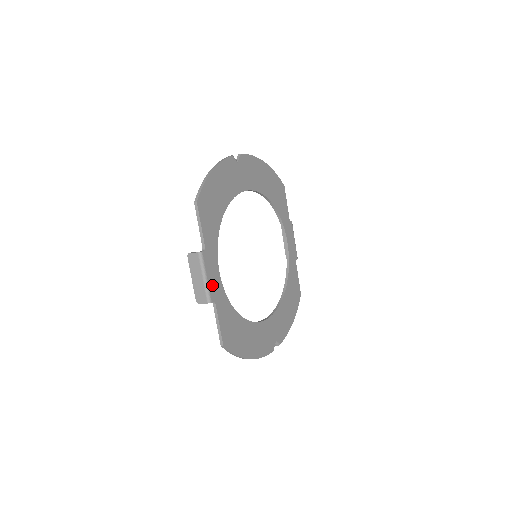
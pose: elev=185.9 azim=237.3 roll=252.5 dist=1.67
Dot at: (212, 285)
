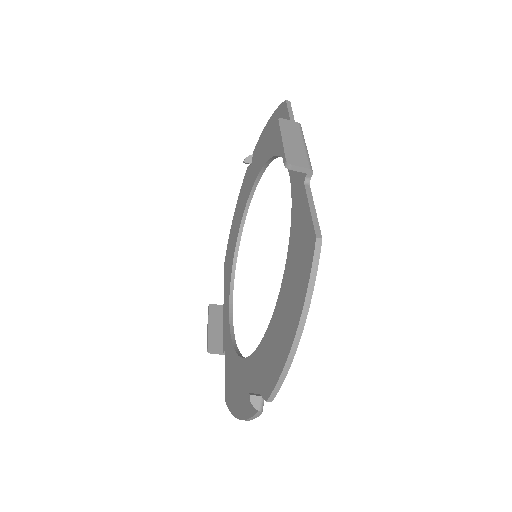
Dot at: occluded
